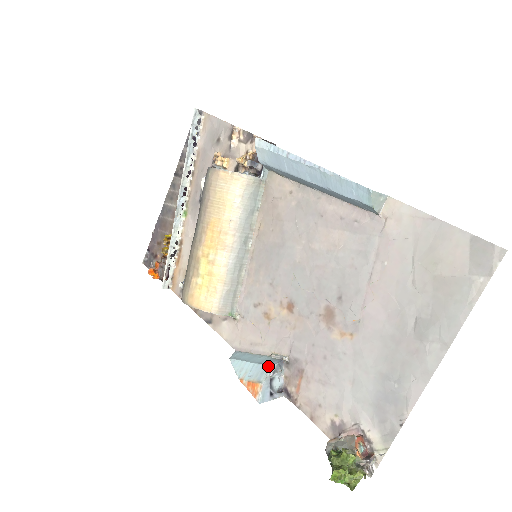
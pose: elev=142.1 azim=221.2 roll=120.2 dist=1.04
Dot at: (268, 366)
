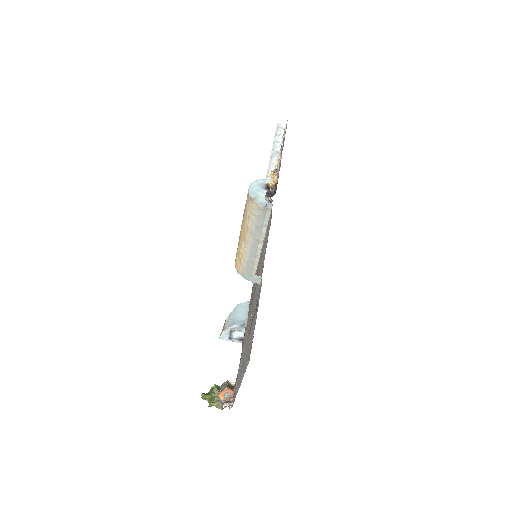
Dot at: (234, 323)
